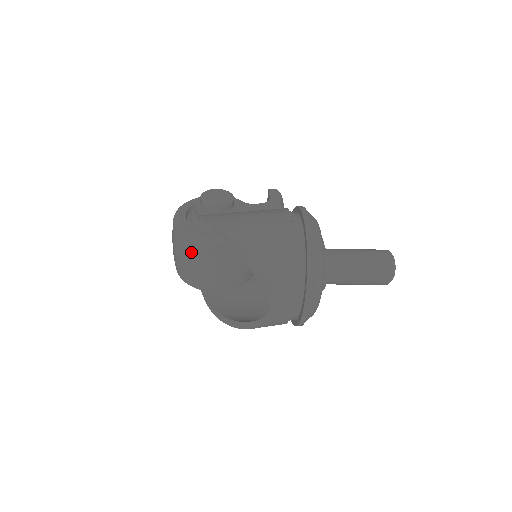
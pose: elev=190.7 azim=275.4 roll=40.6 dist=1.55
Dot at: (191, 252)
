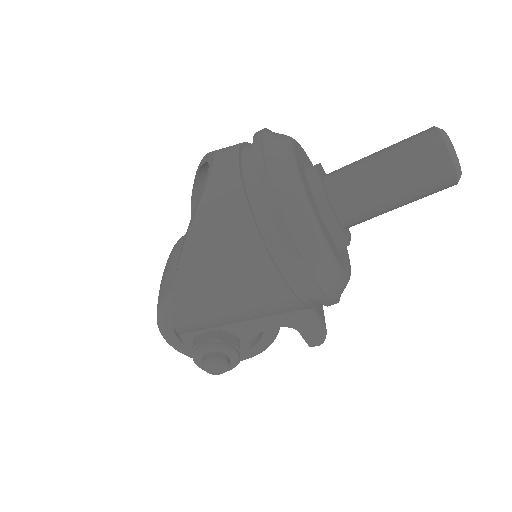
Dot at: (169, 258)
